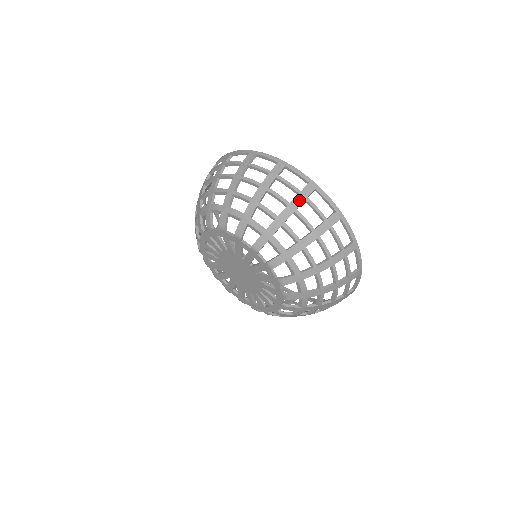
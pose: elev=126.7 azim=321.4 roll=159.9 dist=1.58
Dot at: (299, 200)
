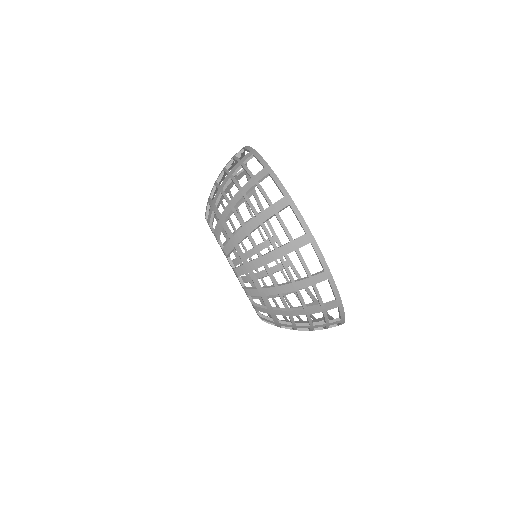
Dot at: (268, 213)
